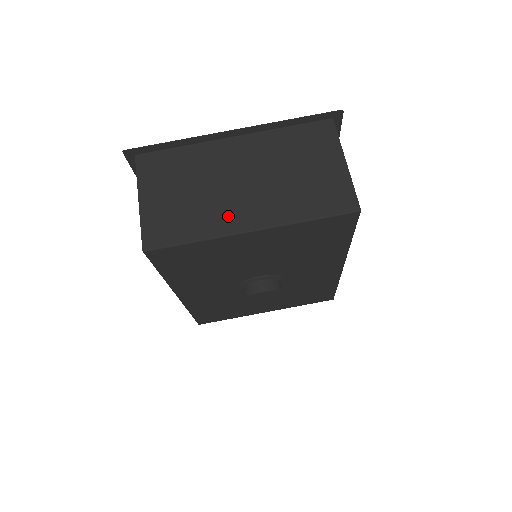
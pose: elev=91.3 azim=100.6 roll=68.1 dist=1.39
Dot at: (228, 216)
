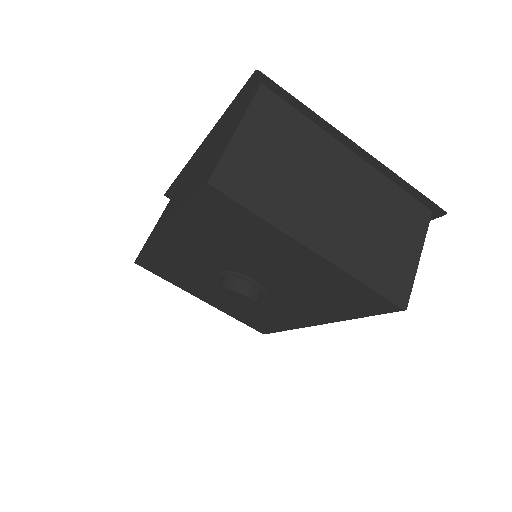
Dot at: (304, 219)
